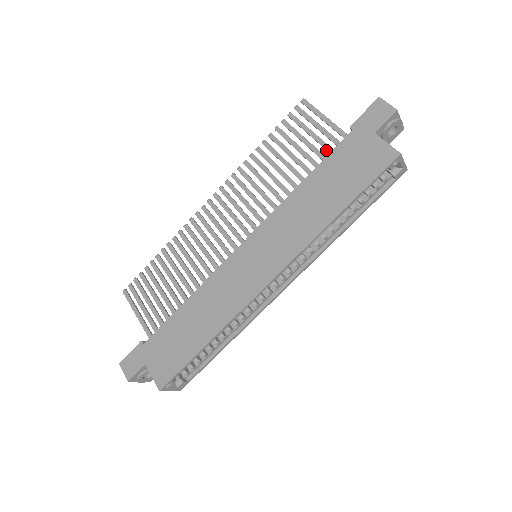
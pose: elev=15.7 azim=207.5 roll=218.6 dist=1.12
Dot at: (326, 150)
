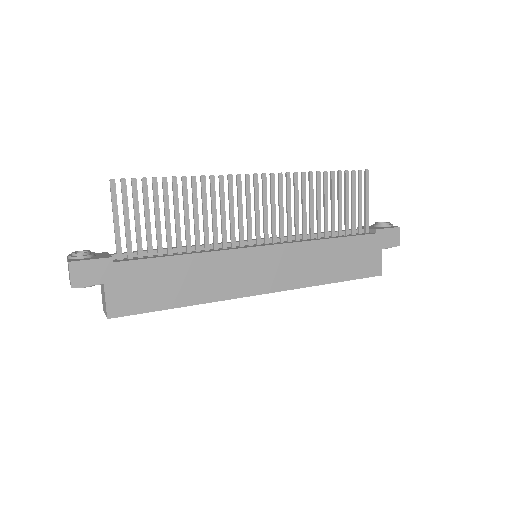
Dot at: (352, 225)
